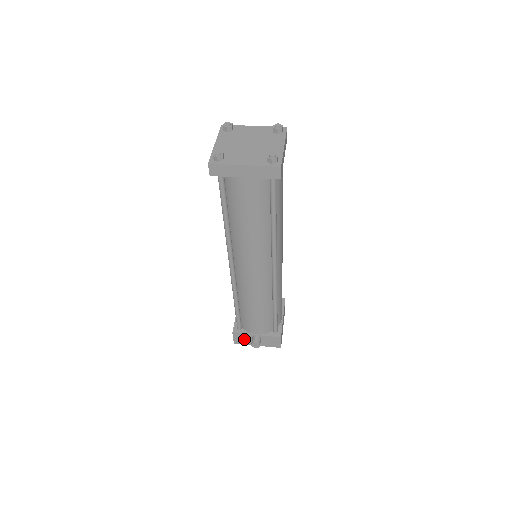
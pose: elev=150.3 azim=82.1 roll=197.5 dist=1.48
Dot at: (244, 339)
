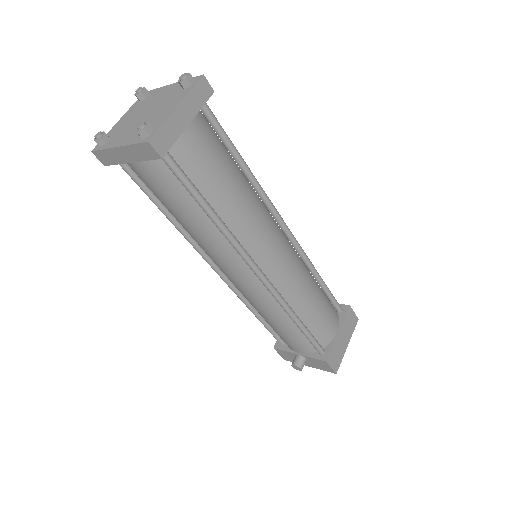
Dot at: (290, 357)
